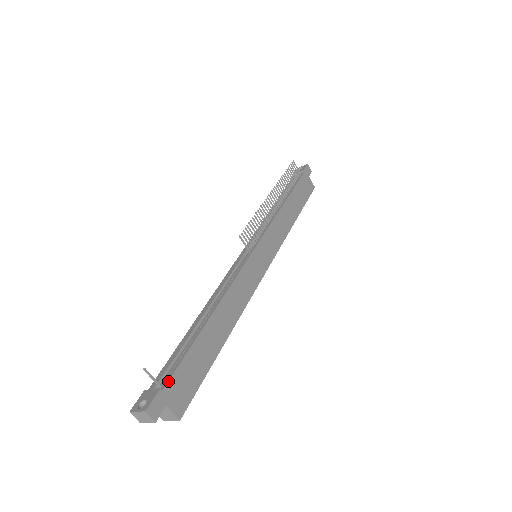
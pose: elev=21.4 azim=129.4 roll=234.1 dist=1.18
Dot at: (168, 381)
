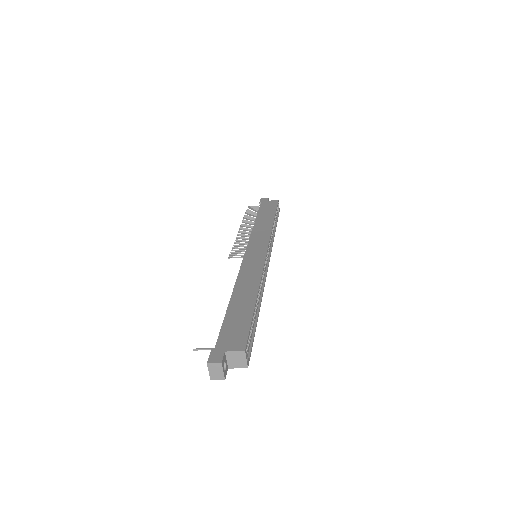
Dot at: occluded
